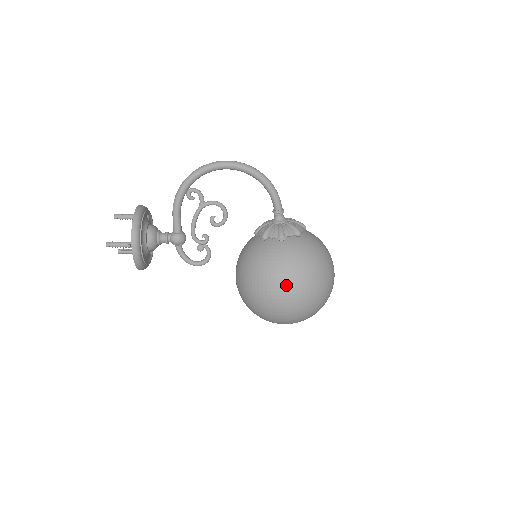
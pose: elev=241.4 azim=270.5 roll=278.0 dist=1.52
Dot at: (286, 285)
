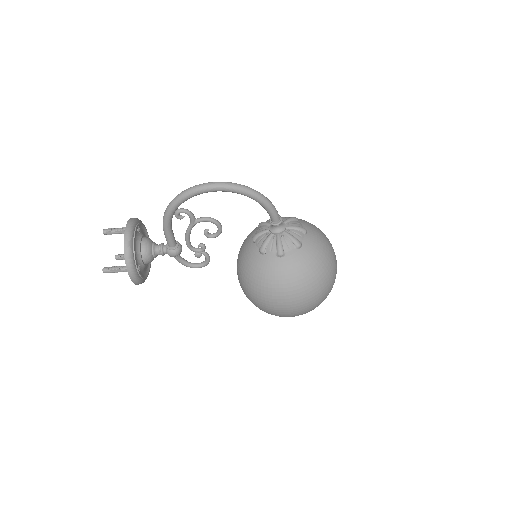
Dot at: (288, 301)
